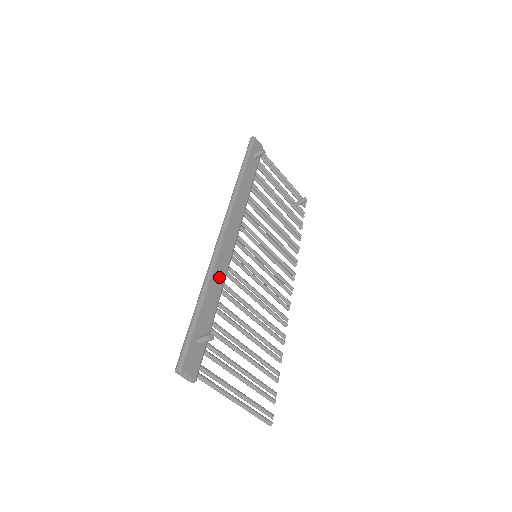
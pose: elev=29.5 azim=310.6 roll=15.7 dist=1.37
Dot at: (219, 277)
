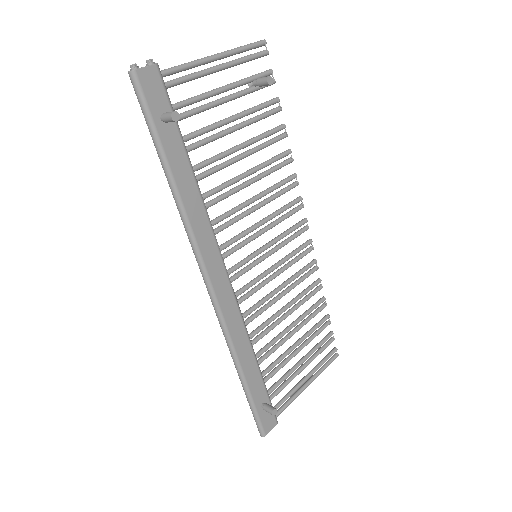
Dot at: (243, 344)
